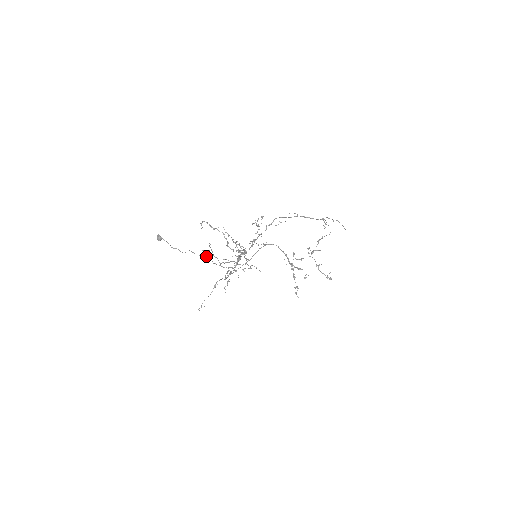
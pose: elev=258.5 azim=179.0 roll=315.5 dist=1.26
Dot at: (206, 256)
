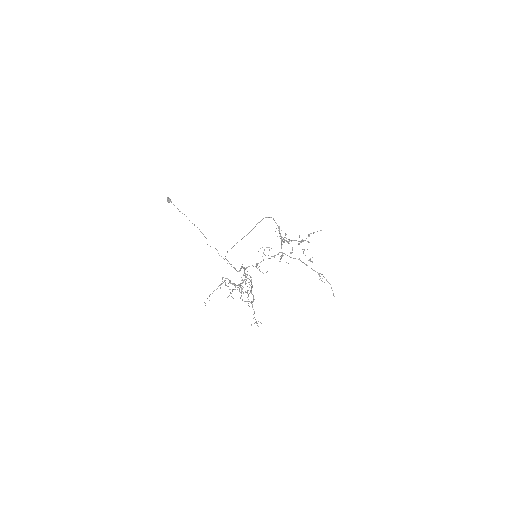
Dot at: occluded
